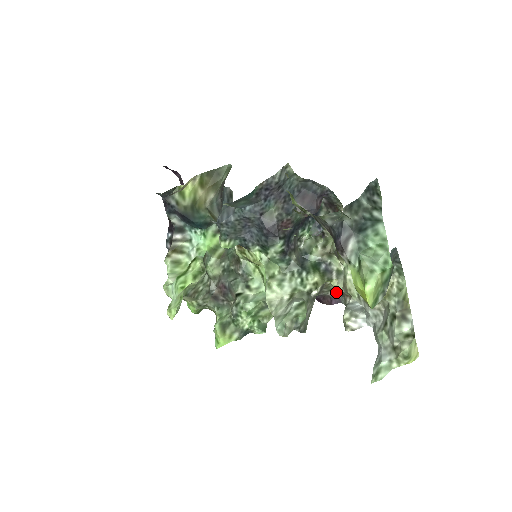
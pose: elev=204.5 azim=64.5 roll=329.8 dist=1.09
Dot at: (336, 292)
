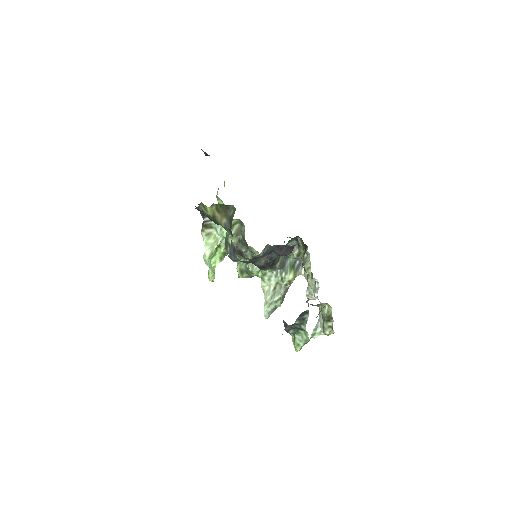
Dot at: occluded
